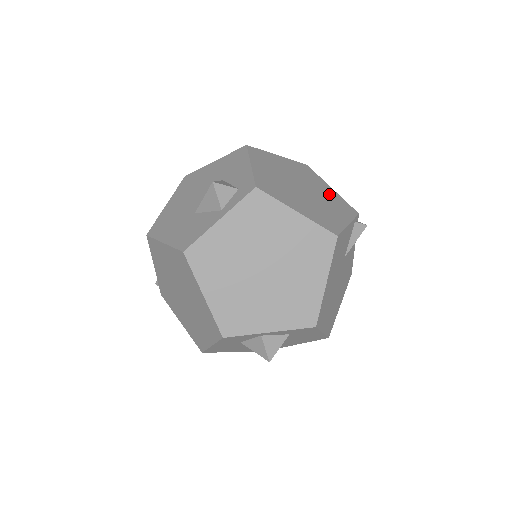
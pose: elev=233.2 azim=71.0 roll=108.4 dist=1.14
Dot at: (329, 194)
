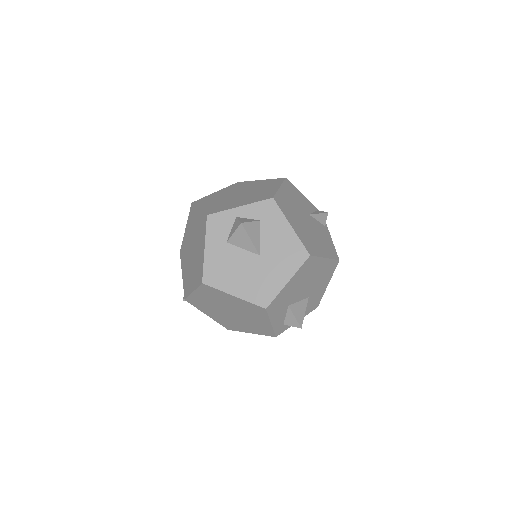
Dot at: occluded
